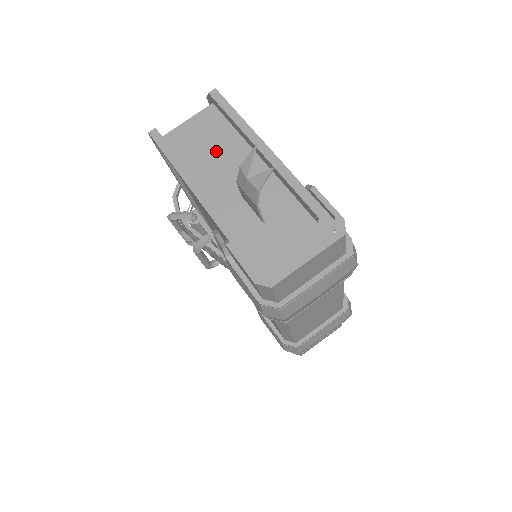
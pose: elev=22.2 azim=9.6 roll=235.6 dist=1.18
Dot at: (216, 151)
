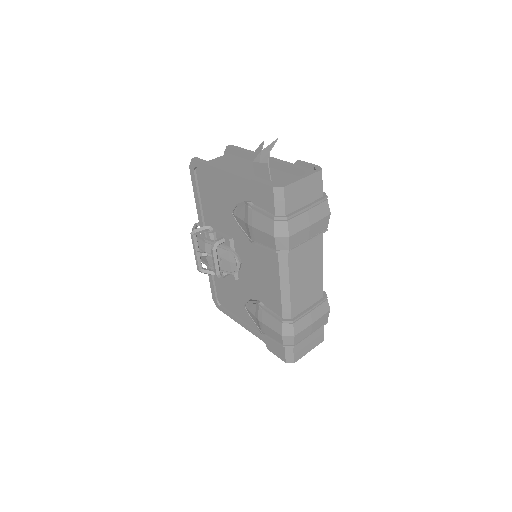
Dot at: (234, 165)
